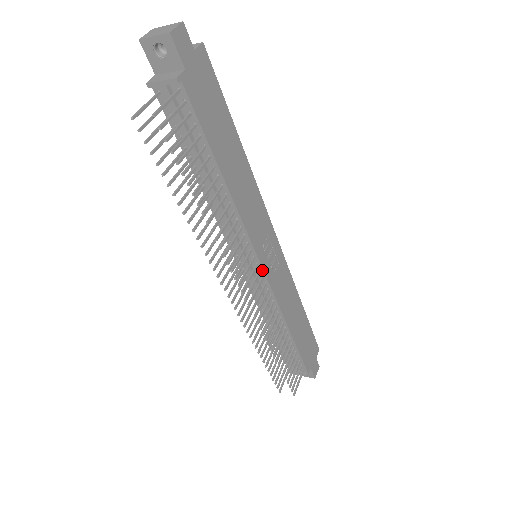
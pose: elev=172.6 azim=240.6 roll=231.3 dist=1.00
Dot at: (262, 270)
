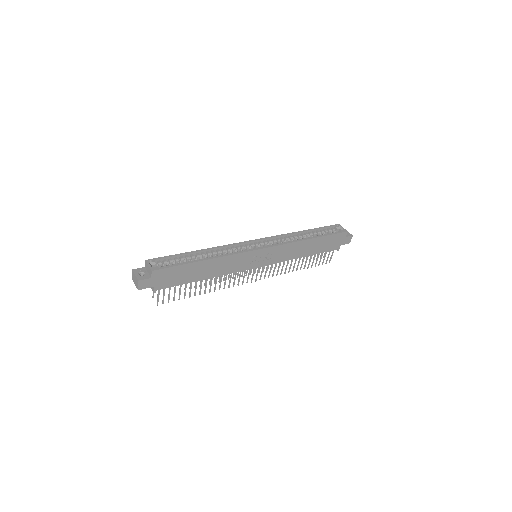
Dot at: (259, 266)
